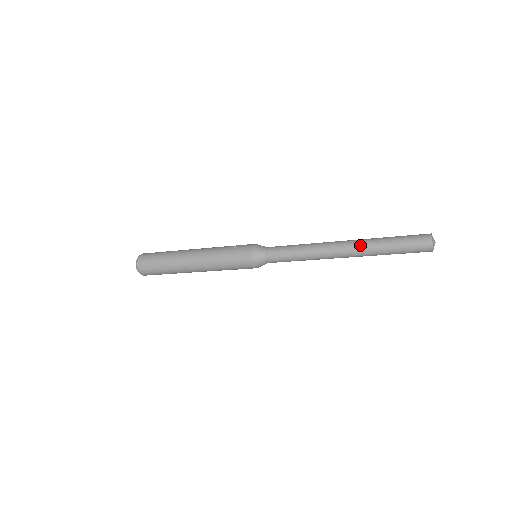
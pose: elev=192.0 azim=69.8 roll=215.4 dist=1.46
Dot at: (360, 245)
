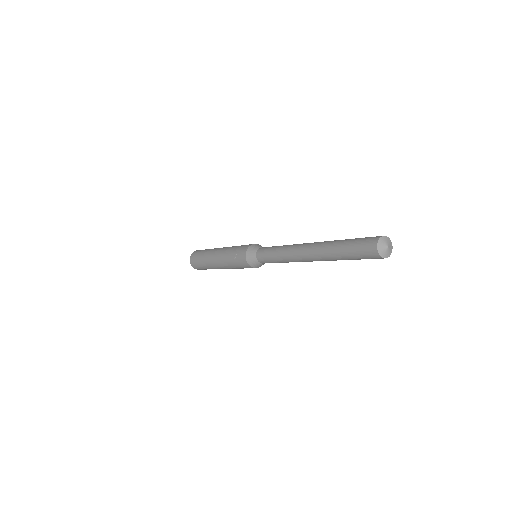
Dot at: (321, 259)
